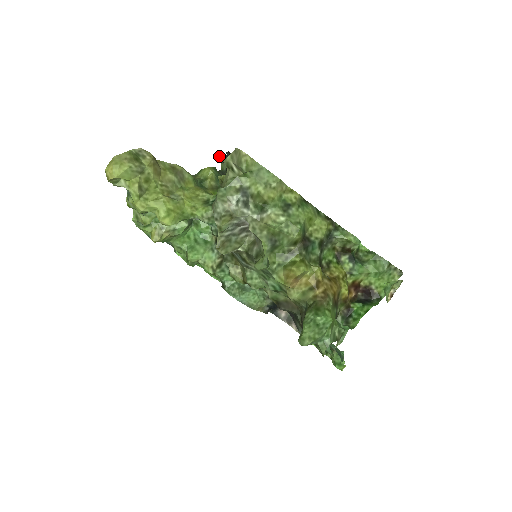
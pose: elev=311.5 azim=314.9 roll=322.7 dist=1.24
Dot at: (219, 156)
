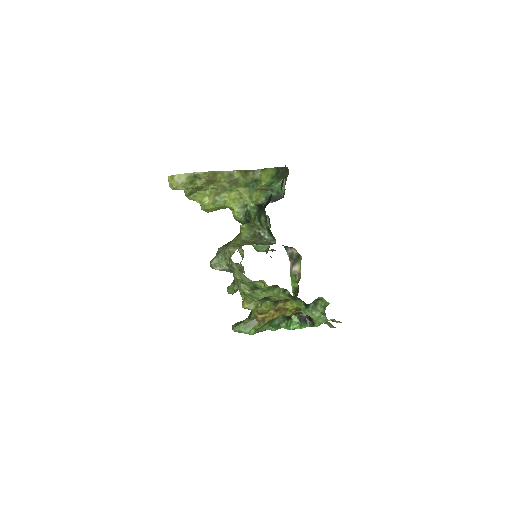
Dot at: (285, 166)
